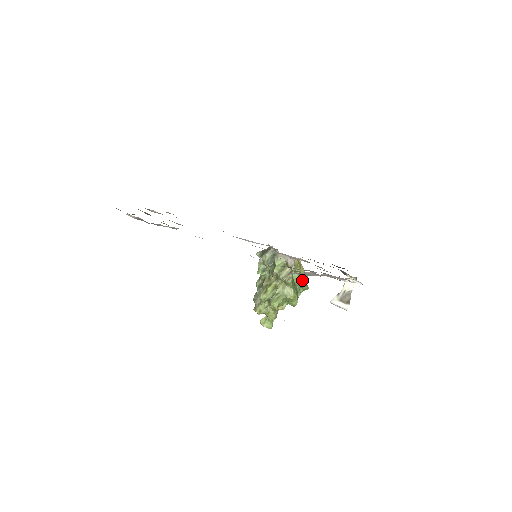
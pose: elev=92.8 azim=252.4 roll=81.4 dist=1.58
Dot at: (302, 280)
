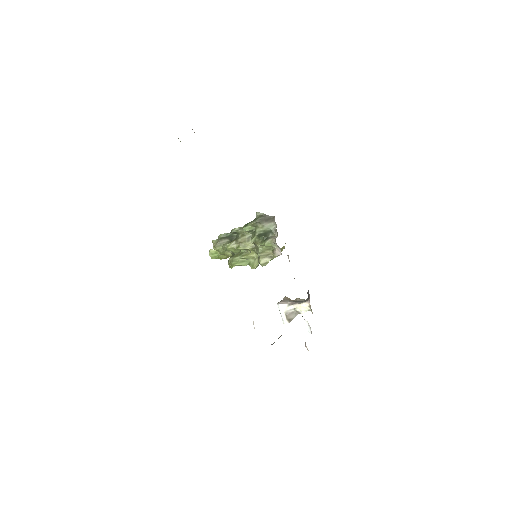
Dot at: occluded
